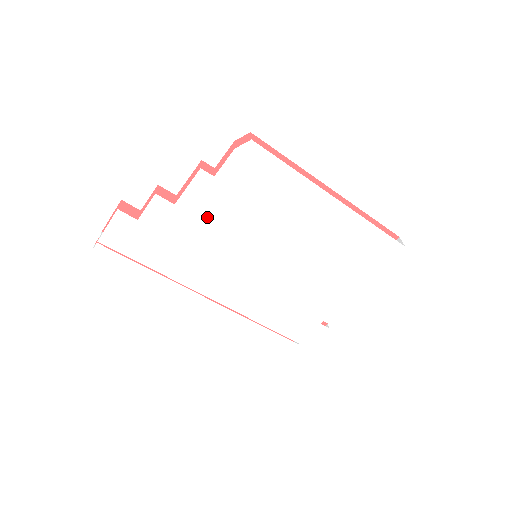
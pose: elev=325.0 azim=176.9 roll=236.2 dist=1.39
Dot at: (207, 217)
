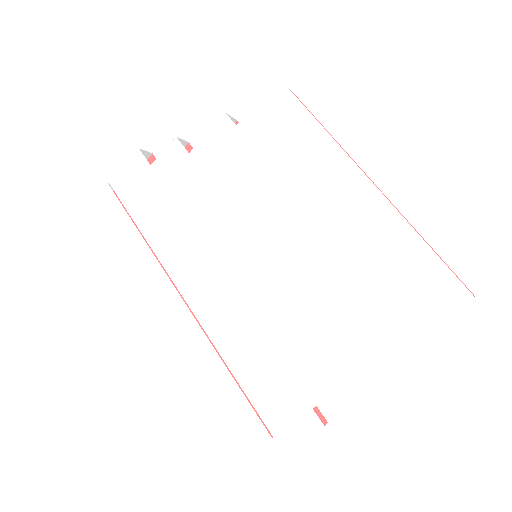
Dot at: (215, 177)
